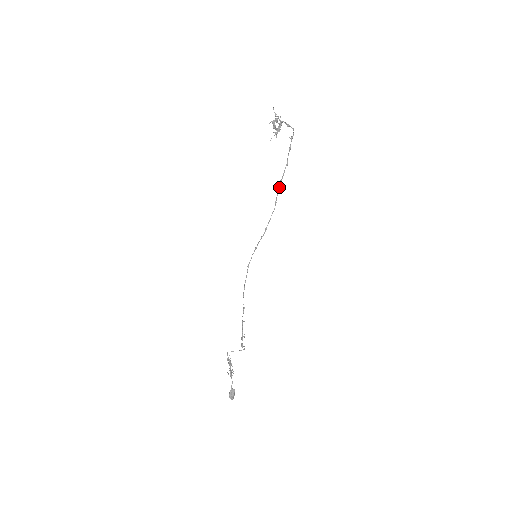
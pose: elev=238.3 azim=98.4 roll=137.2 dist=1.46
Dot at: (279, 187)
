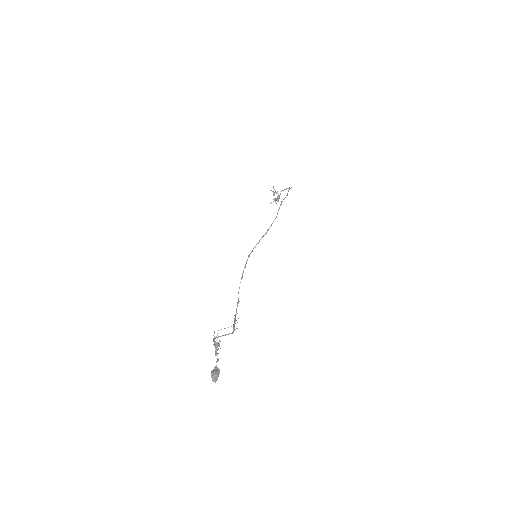
Dot at: (281, 203)
